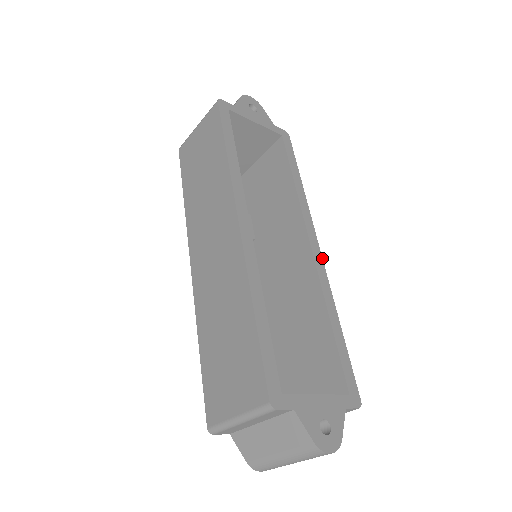
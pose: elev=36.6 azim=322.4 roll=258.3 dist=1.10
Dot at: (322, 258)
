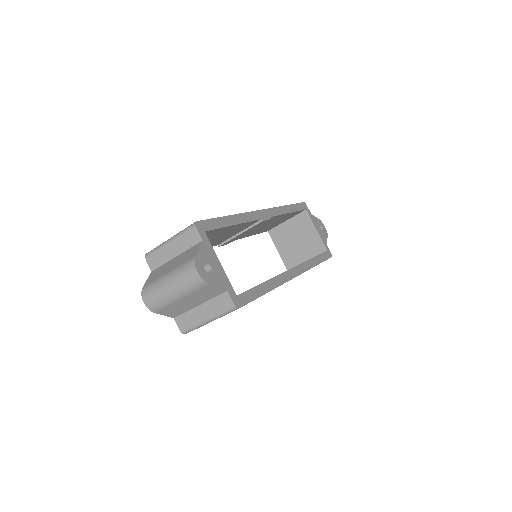
Dot at: occluded
